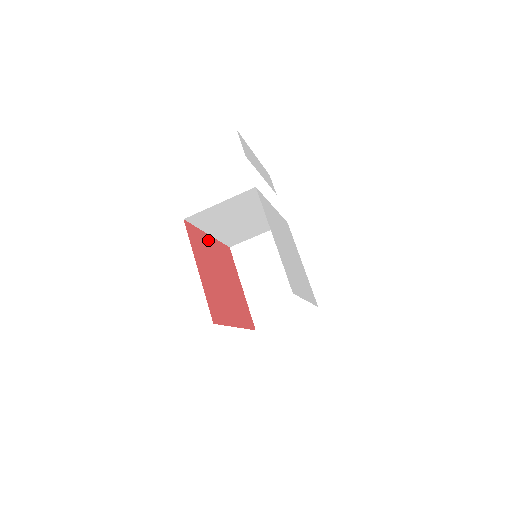
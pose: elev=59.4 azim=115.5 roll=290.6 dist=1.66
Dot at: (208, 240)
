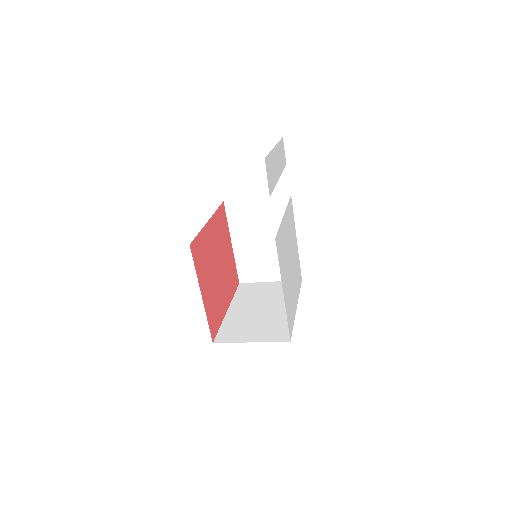
Dot at: (208, 231)
